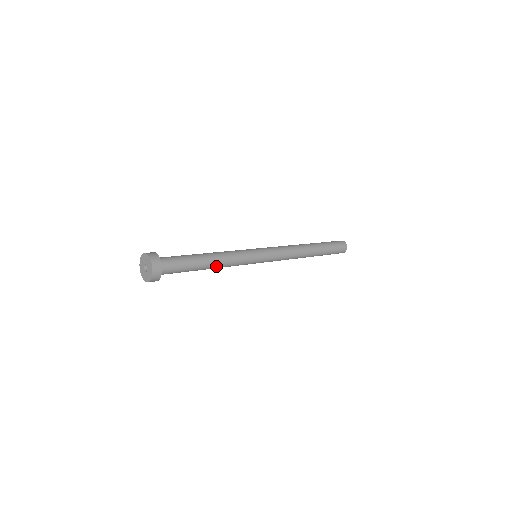
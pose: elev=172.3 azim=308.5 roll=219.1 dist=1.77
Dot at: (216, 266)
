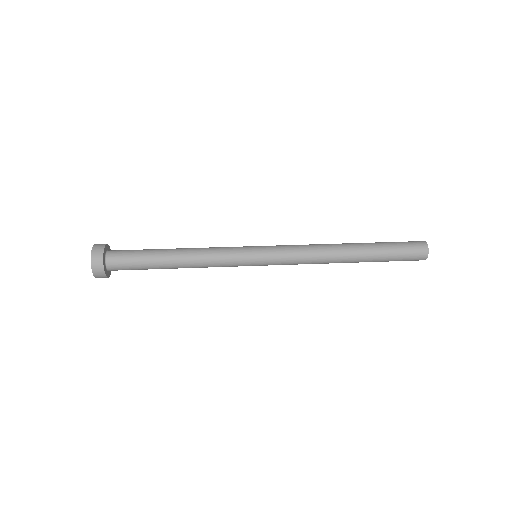
Dot at: (187, 267)
